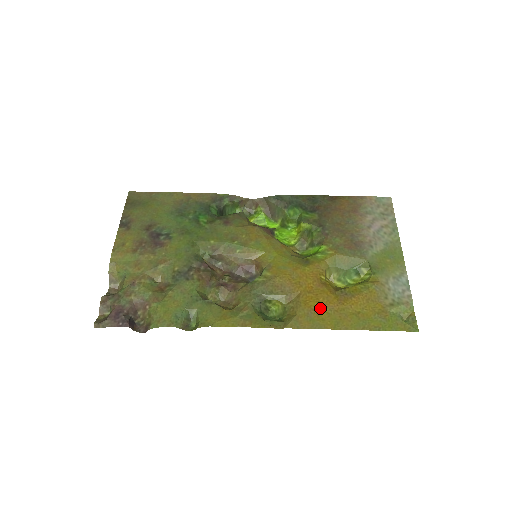
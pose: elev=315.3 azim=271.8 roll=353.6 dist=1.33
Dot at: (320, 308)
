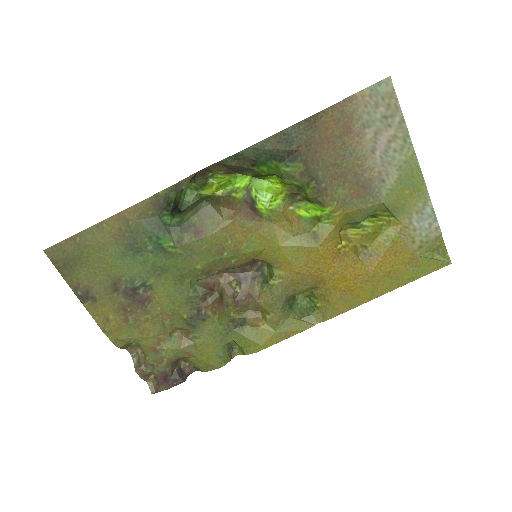
Dot at: (351, 286)
